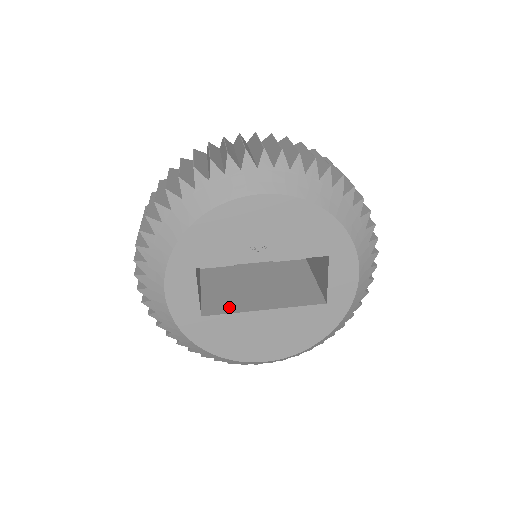
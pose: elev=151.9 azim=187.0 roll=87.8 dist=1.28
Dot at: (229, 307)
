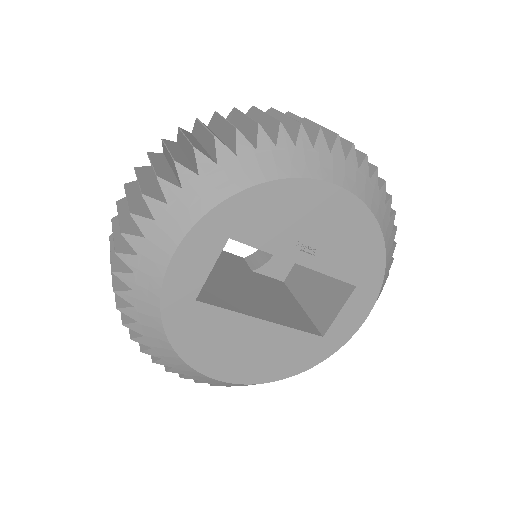
Dot at: (225, 302)
